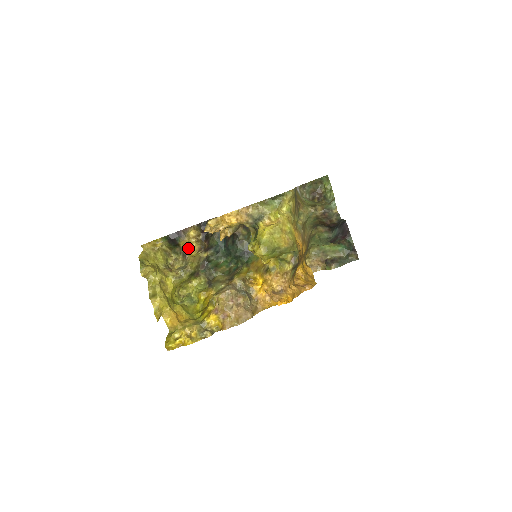
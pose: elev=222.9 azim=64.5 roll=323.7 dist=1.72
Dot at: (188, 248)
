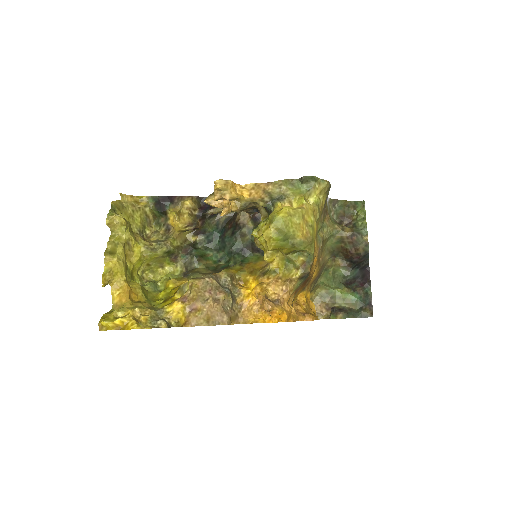
Dot at: (177, 215)
